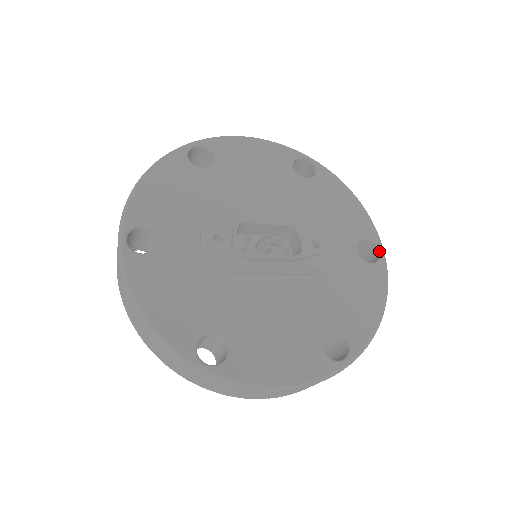
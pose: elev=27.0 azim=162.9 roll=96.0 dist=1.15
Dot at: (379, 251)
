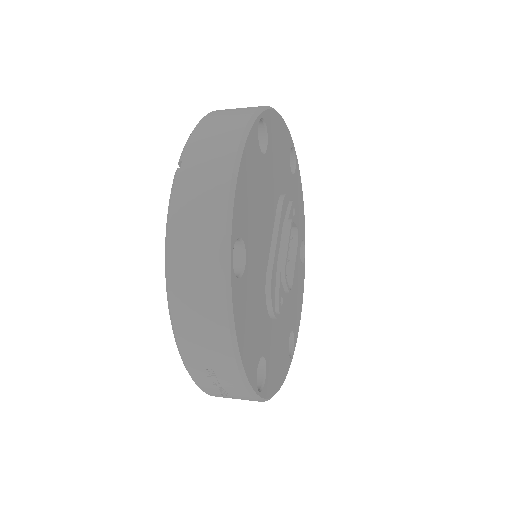
Dot at: (293, 151)
